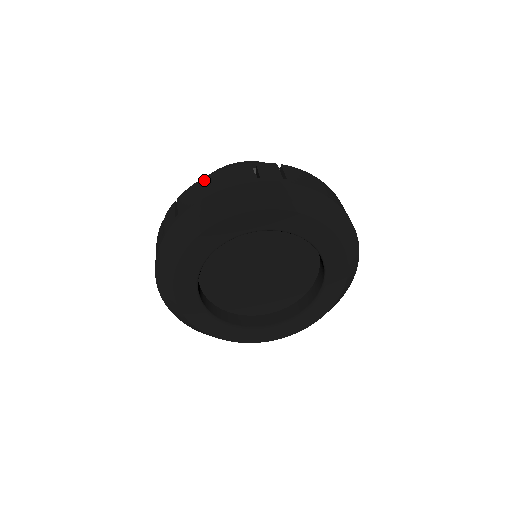
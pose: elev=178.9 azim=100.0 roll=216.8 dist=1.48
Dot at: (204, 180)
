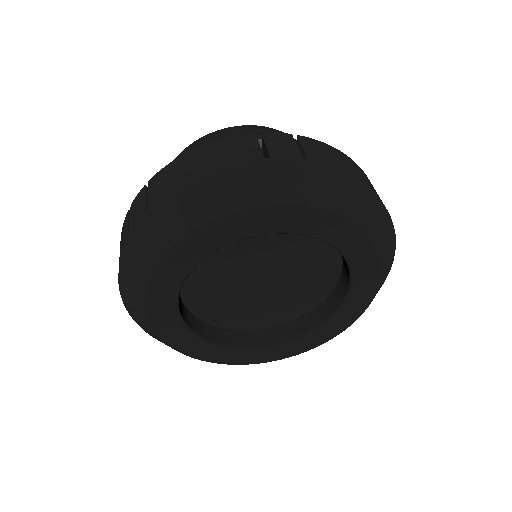
Dot at: (187, 157)
